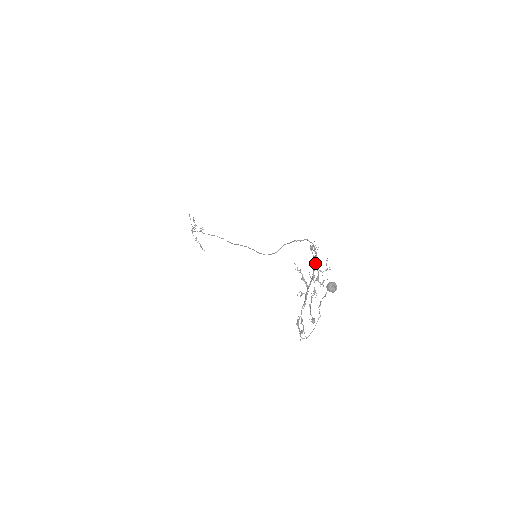
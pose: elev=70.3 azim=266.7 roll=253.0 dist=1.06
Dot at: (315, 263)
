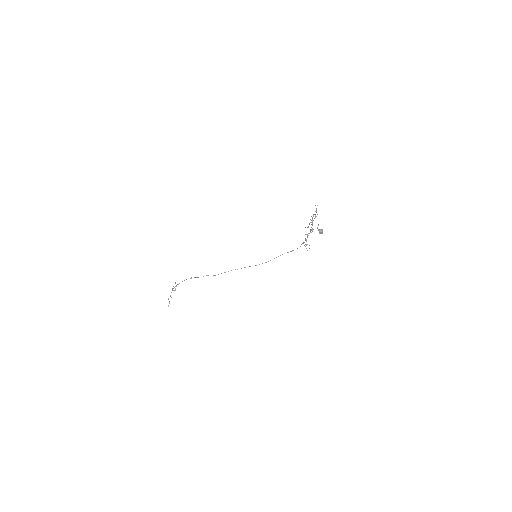
Dot at: (308, 235)
